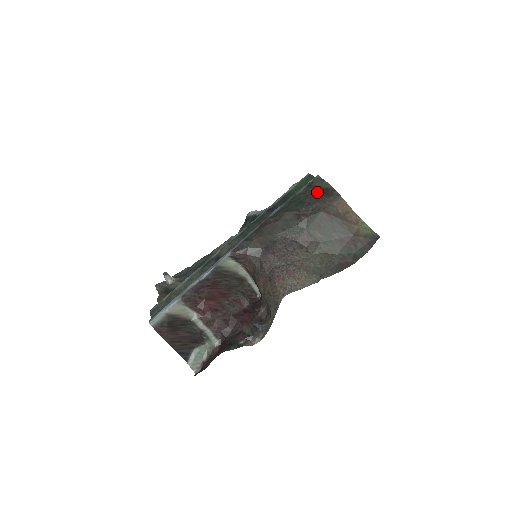
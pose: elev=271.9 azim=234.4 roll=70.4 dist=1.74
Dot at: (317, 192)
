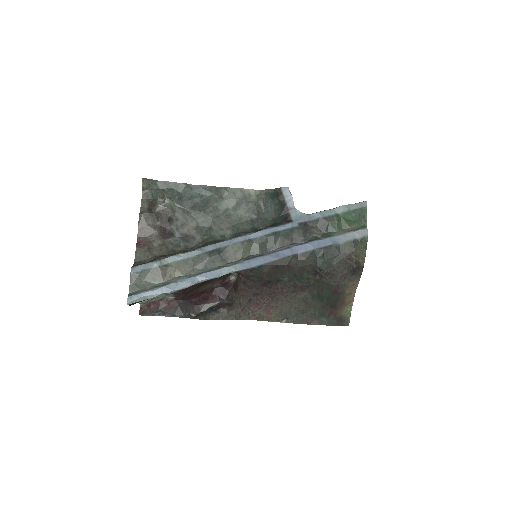
Dot at: (349, 262)
